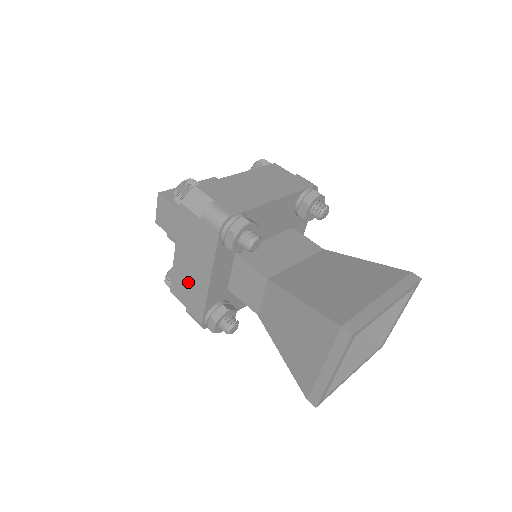
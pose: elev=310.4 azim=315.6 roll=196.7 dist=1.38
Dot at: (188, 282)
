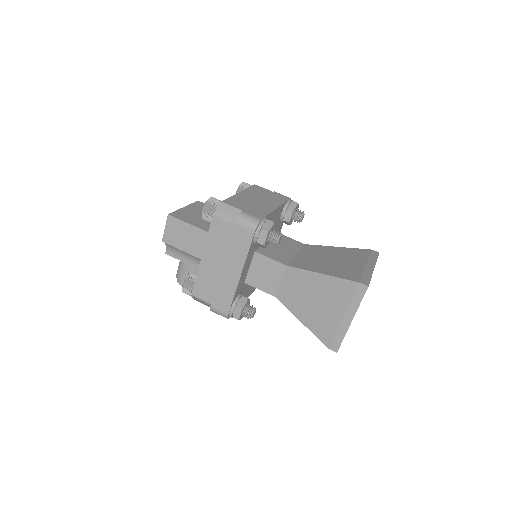
Dot at: (215, 281)
